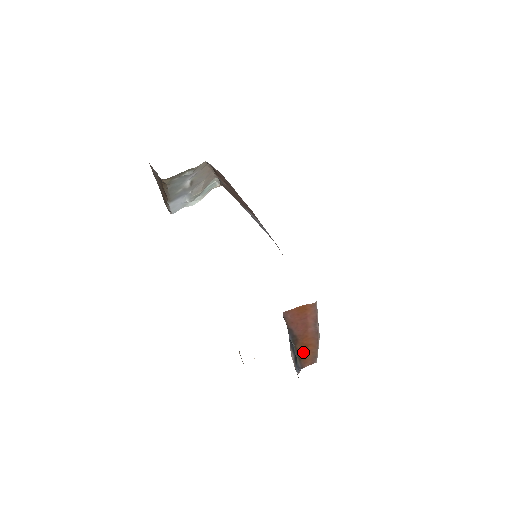
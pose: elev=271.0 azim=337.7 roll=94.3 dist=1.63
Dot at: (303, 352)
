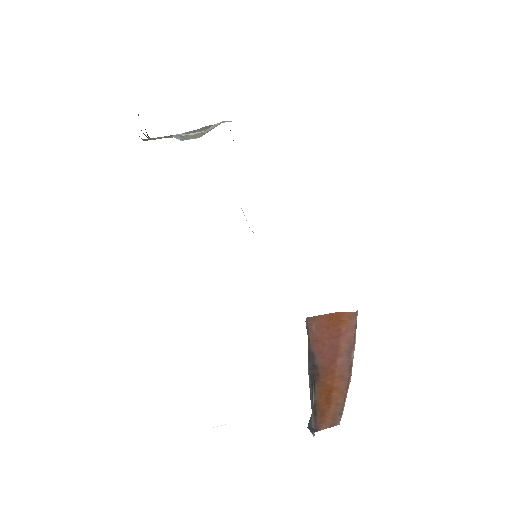
Dot at: (322, 400)
